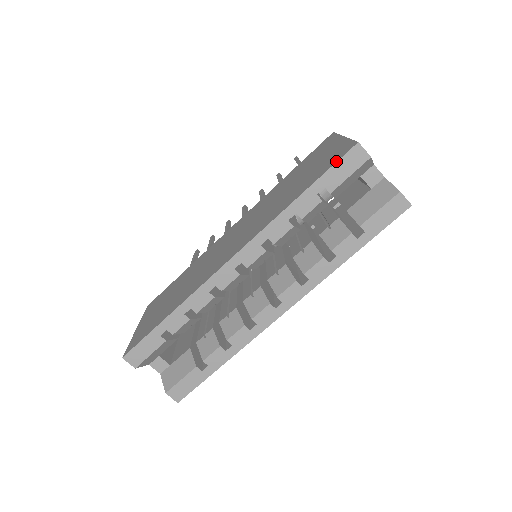
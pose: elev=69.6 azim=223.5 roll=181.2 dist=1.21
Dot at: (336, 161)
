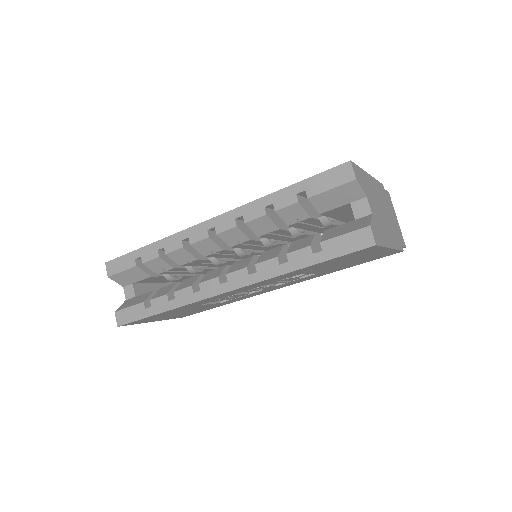
Dot at: (325, 171)
